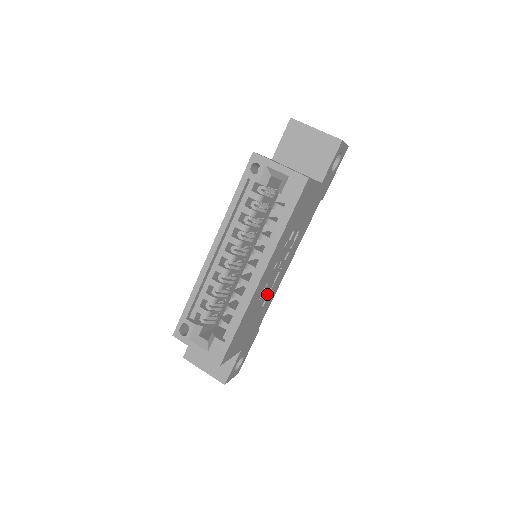
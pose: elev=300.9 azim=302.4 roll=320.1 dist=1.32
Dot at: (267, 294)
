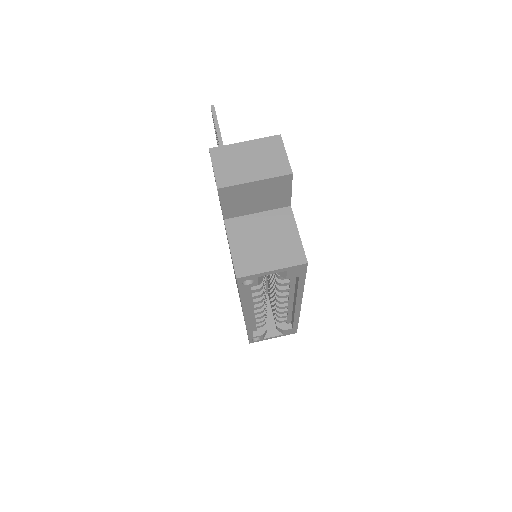
Dot at: occluded
